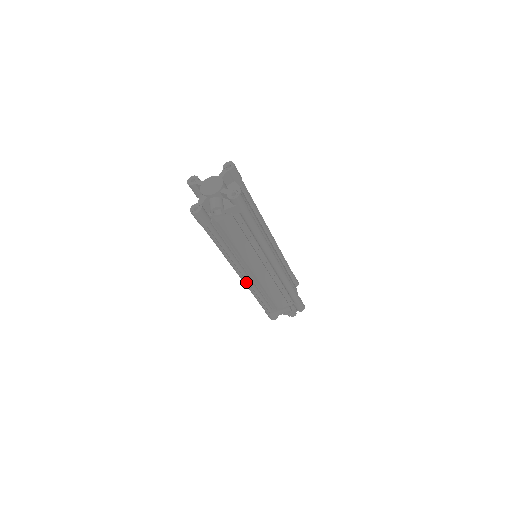
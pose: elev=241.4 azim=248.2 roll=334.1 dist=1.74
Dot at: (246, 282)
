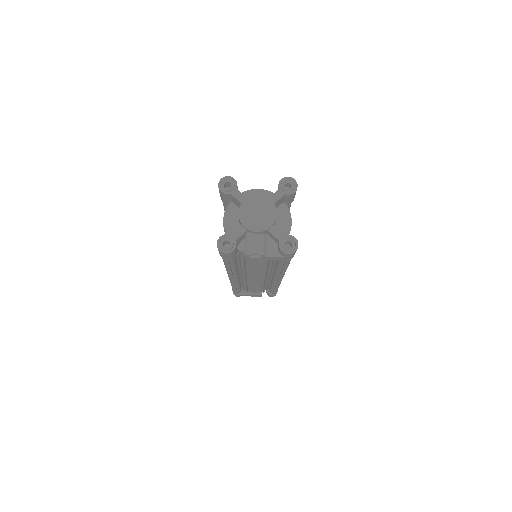
Dot at: (233, 283)
